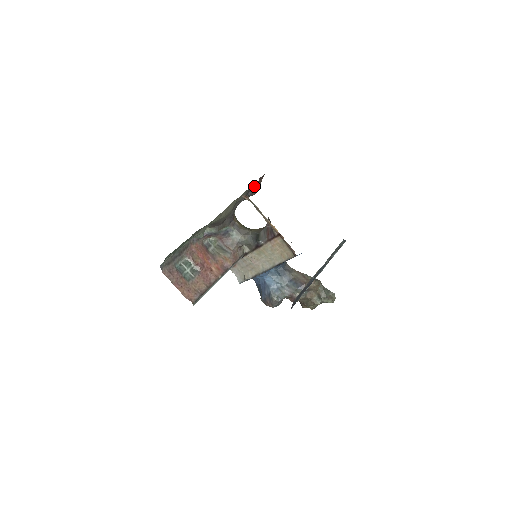
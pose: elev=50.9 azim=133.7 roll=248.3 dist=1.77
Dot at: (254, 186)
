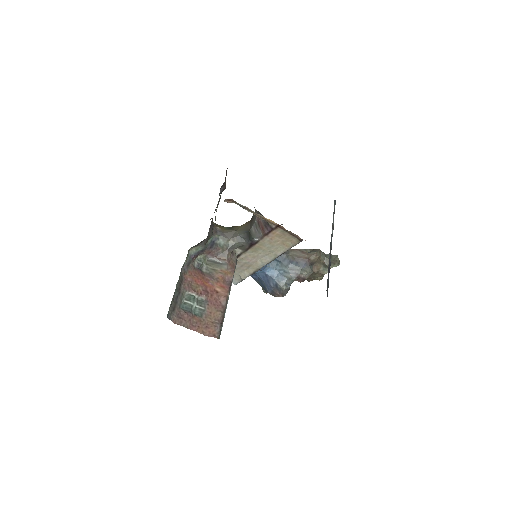
Dot at: occluded
